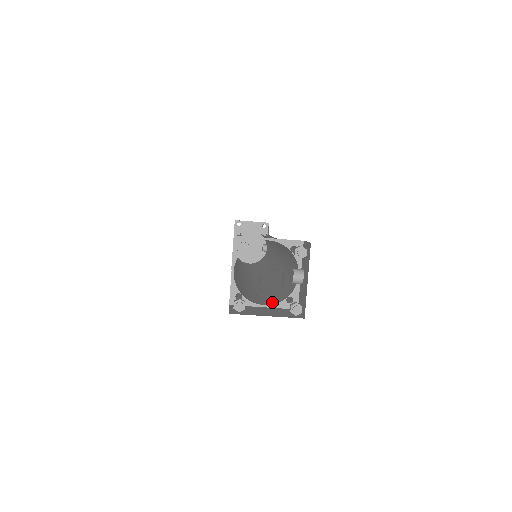
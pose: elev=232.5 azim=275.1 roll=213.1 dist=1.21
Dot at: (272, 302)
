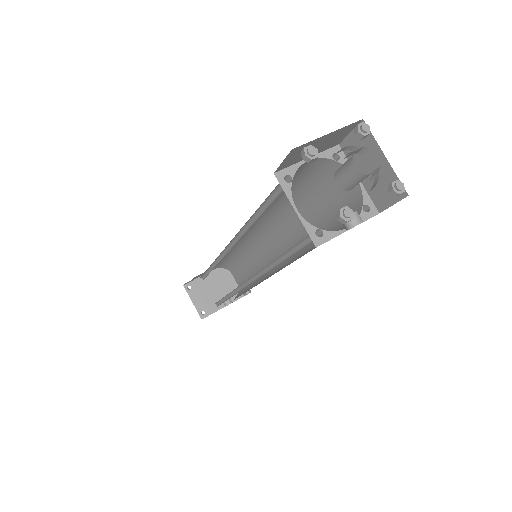
Dot at: occluded
